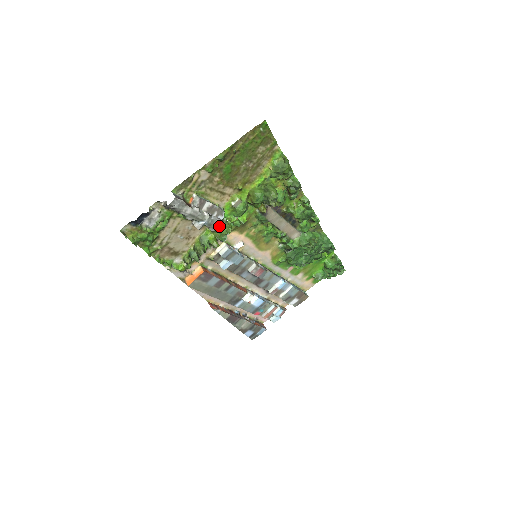
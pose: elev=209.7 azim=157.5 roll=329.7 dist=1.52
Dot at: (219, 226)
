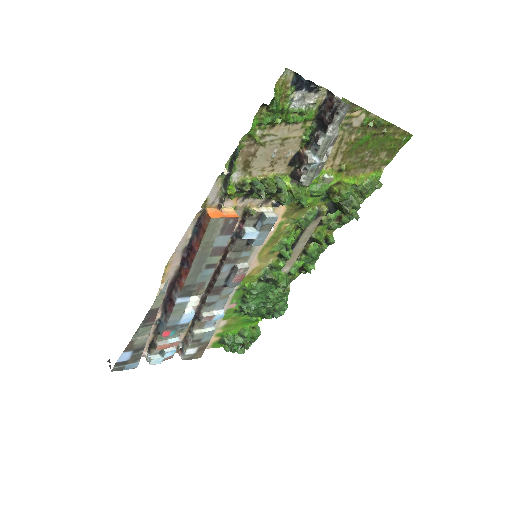
Dot at: (310, 182)
